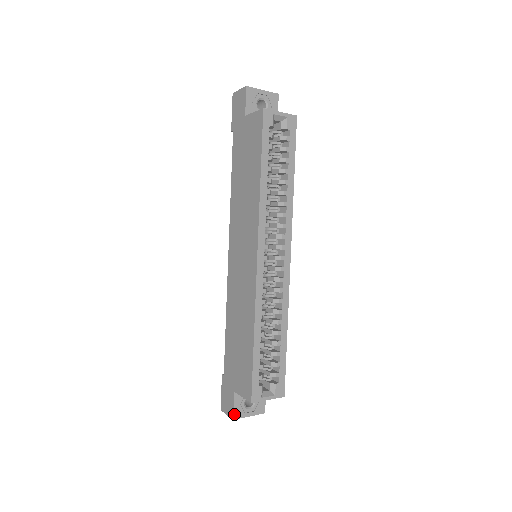
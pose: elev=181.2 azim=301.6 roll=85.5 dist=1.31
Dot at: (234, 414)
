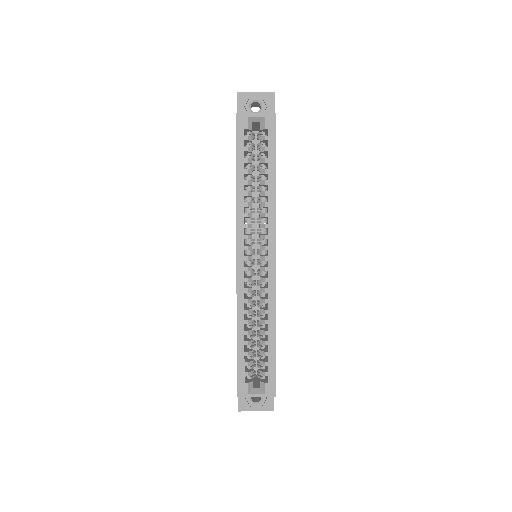
Dot at: (239, 406)
